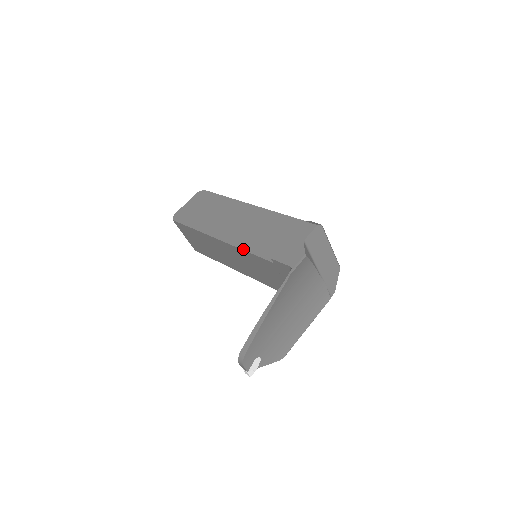
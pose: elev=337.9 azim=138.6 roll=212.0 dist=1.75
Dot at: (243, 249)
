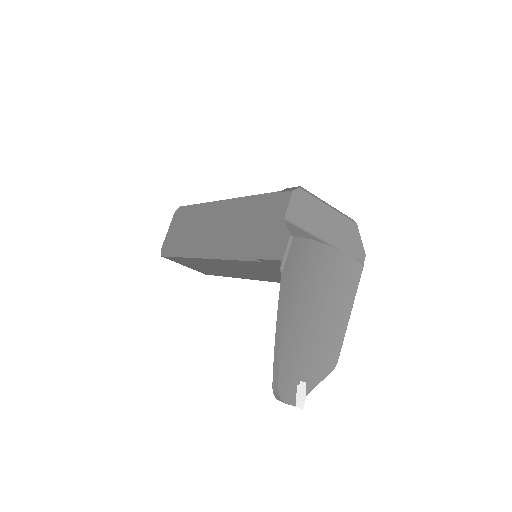
Dot at: (230, 259)
